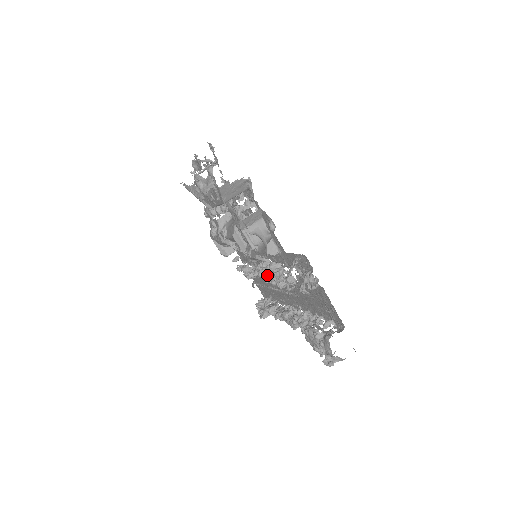
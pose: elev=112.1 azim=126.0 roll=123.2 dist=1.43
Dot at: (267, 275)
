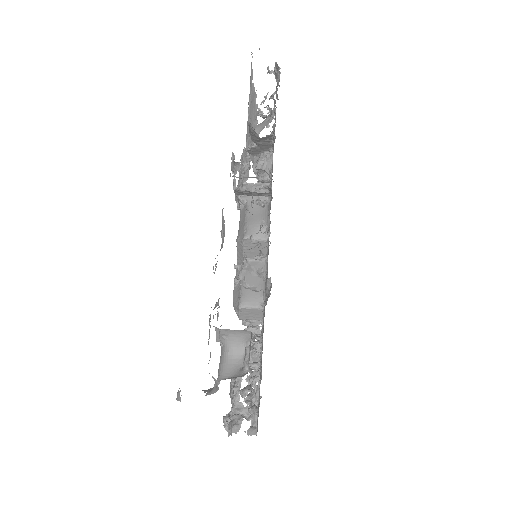
Dot at: occluded
